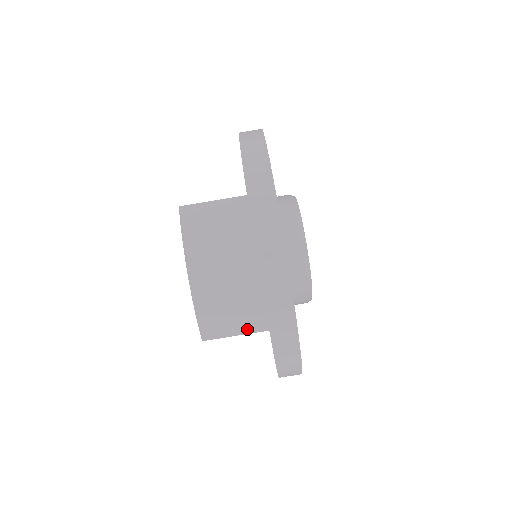
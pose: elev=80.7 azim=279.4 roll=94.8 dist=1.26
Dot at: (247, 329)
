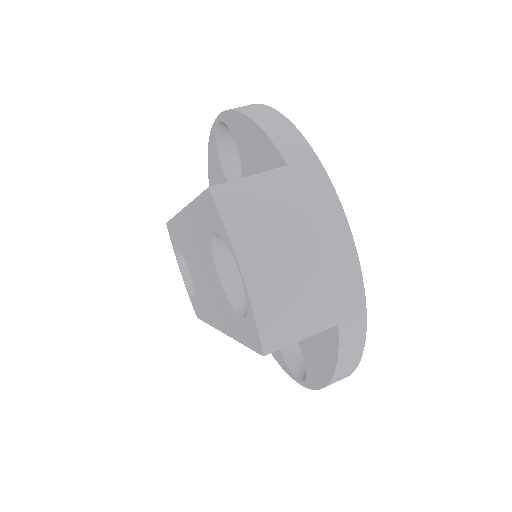
Dot at: (314, 328)
